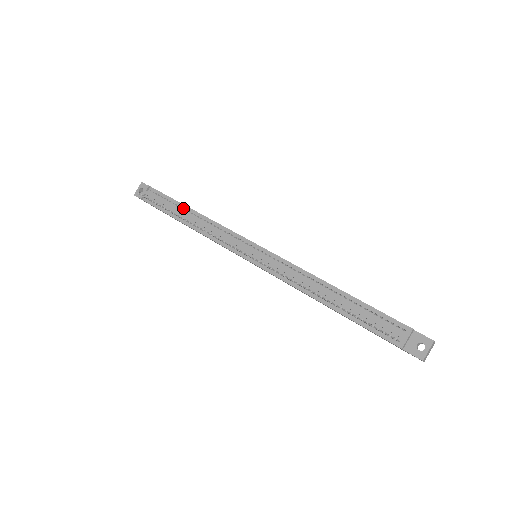
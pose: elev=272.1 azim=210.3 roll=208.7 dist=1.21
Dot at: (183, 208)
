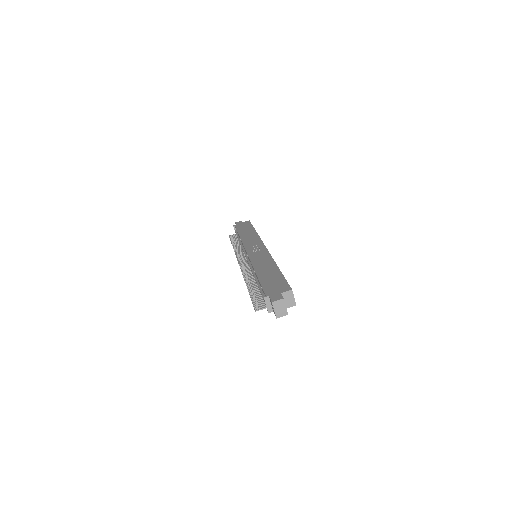
Dot at: occluded
